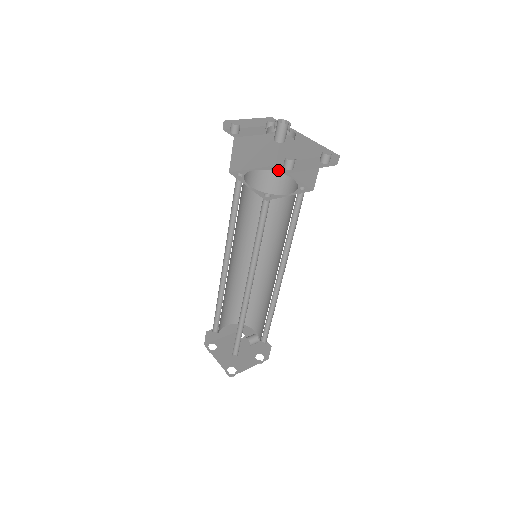
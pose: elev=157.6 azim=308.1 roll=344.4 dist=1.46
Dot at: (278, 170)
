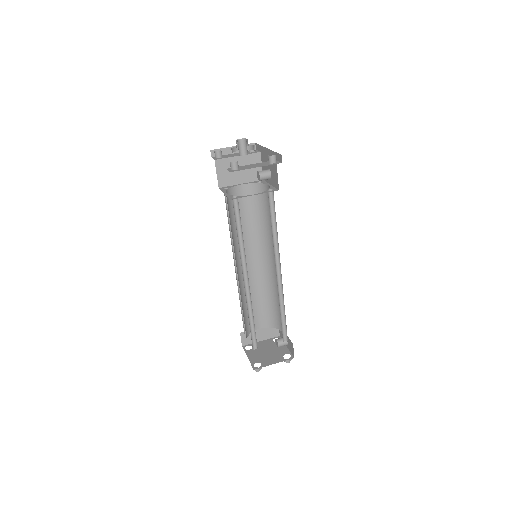
Dot at: (262, 182)
